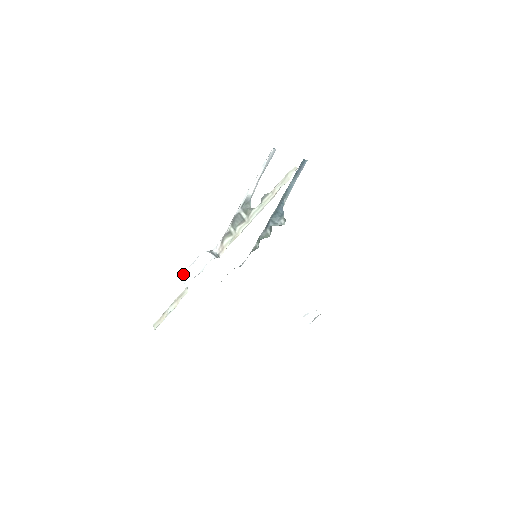
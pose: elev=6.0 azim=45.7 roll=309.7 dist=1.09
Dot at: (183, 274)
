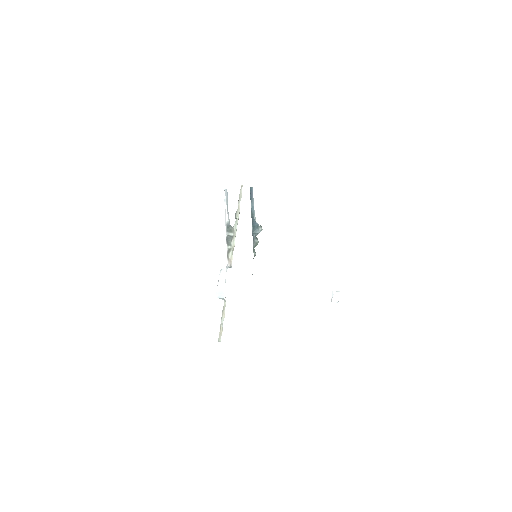
Dot at: (216, 294)
